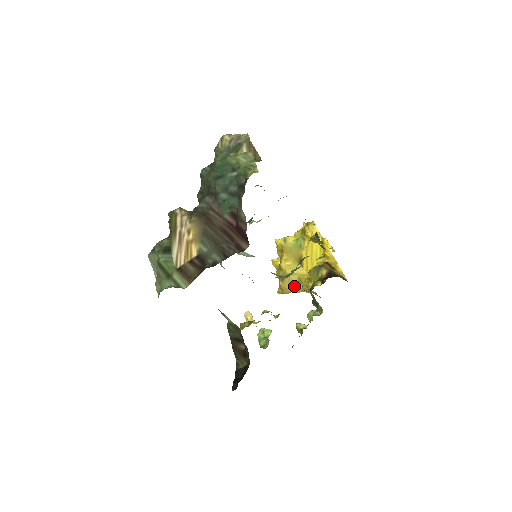
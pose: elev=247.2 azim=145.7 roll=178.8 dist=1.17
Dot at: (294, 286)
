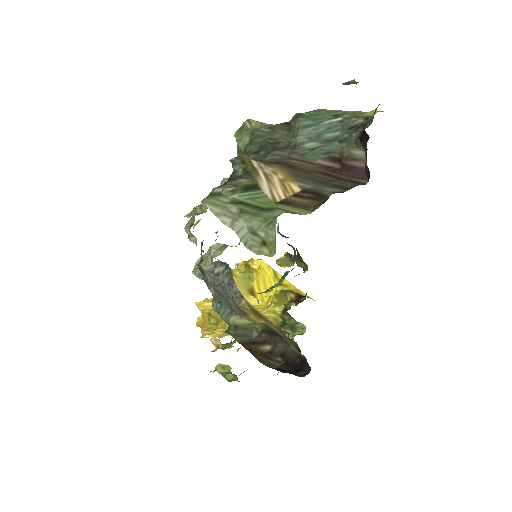
Dot at: occluded
